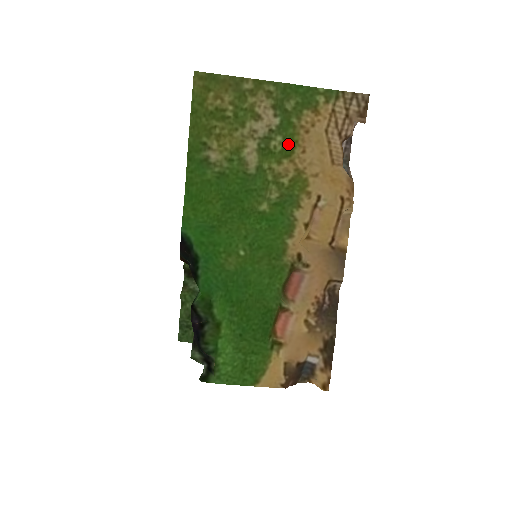
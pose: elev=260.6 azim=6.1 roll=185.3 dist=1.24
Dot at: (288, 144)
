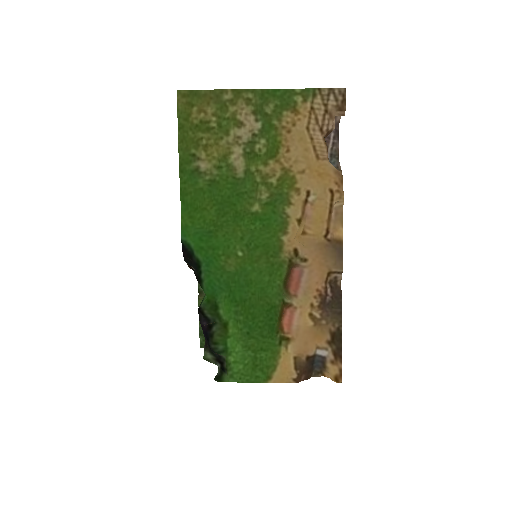
Dot at: (272, 145)
